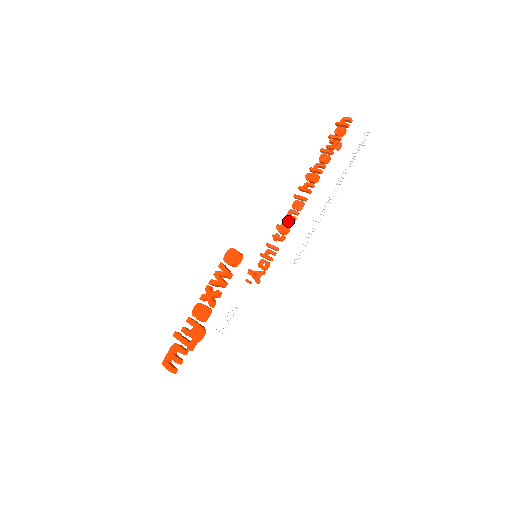
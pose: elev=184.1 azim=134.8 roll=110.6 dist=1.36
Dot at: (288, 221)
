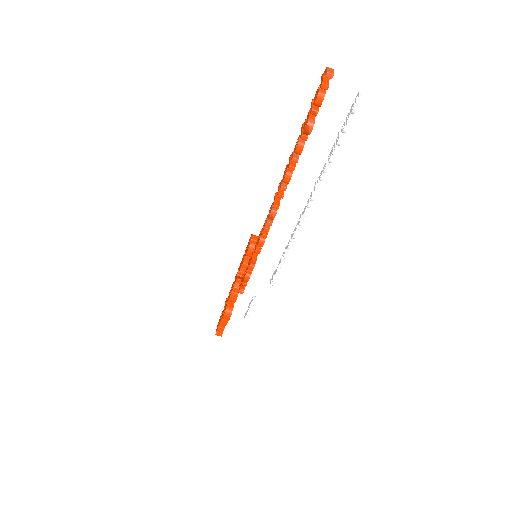
Dot at: (262, 231)
